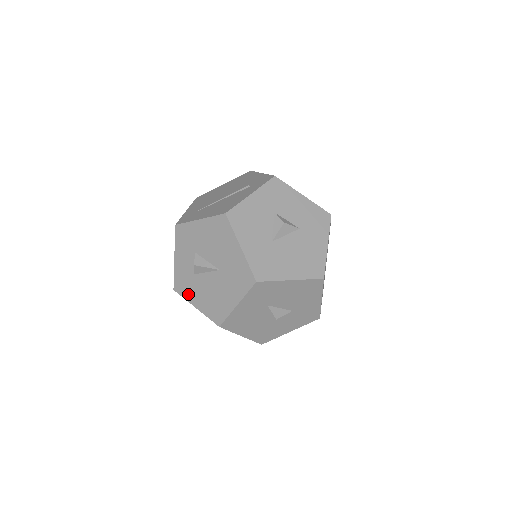
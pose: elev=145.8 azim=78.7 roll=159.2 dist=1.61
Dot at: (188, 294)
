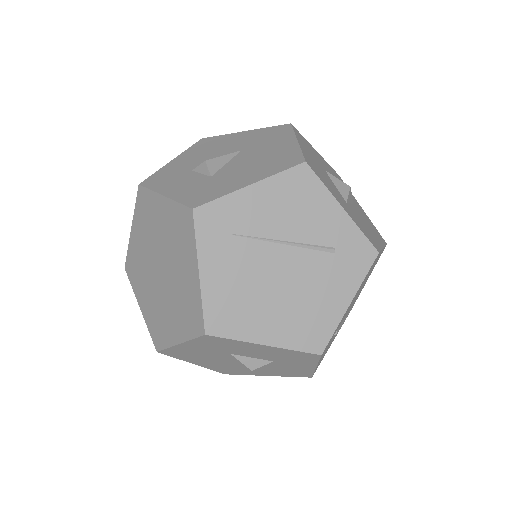
Dot at: (223, 189)
